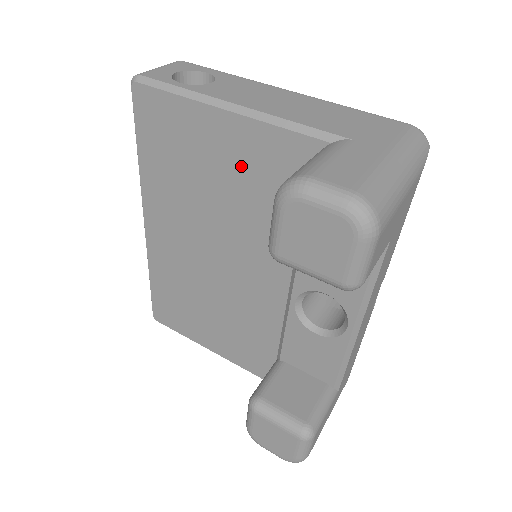
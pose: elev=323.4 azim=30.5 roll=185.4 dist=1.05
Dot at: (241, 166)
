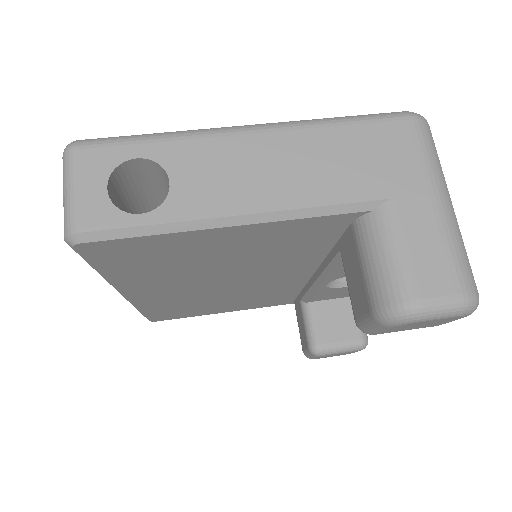
Dot at: (256, 245)
